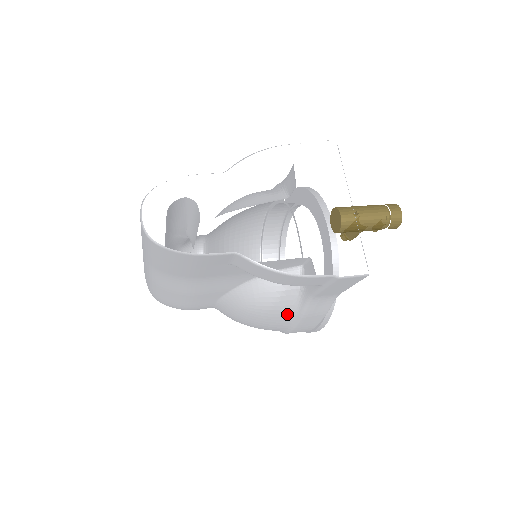
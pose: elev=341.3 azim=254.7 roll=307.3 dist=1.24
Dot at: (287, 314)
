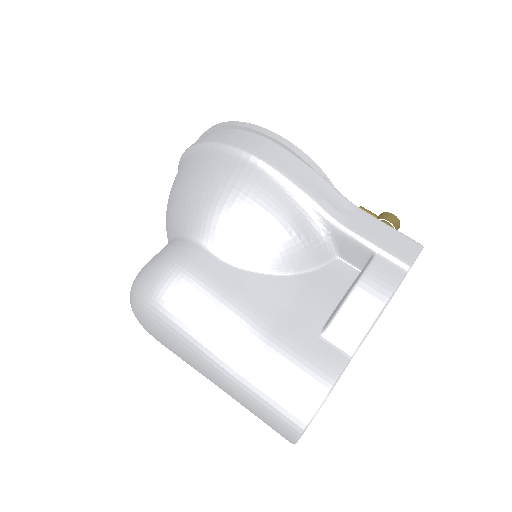
Dot at: occluded
